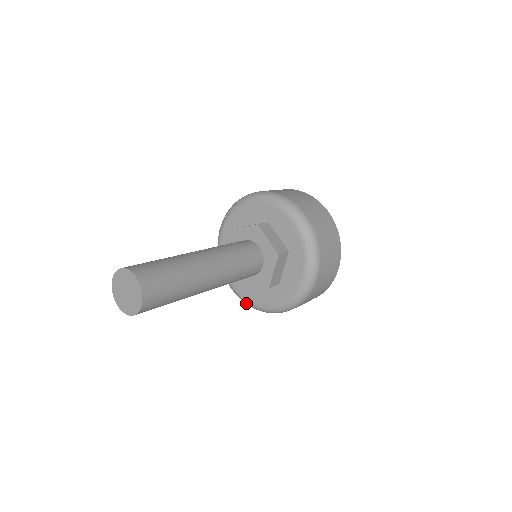
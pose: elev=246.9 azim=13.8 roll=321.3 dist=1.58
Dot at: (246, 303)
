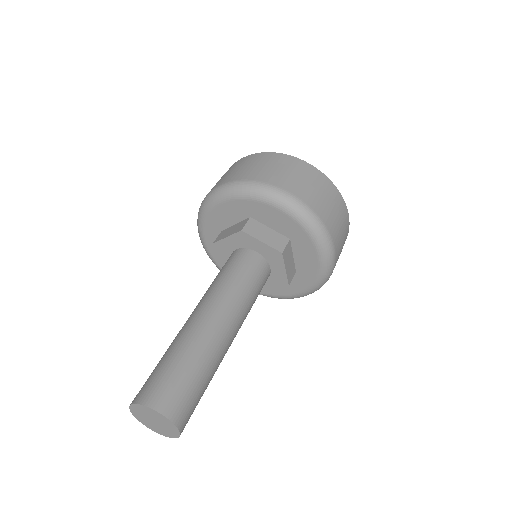
Dot at: occluded
